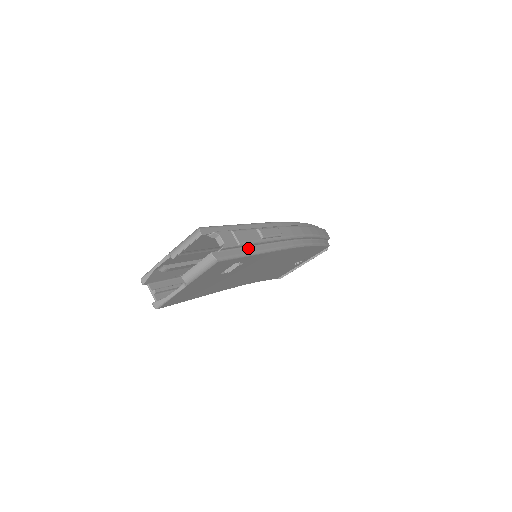
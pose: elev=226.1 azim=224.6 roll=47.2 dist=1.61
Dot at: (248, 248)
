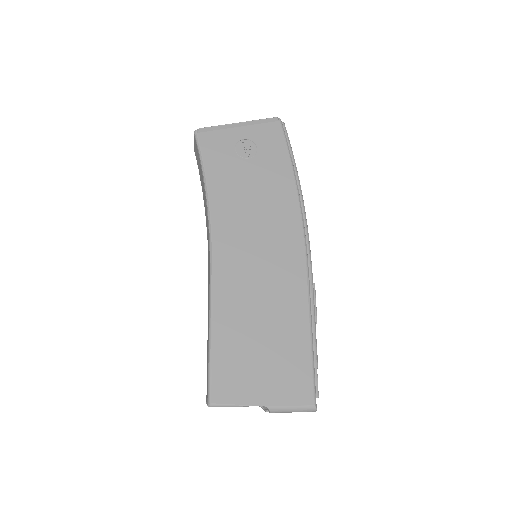
Dot at: occluded
